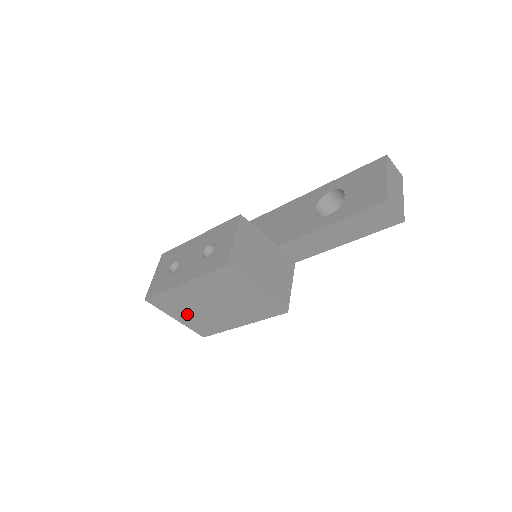
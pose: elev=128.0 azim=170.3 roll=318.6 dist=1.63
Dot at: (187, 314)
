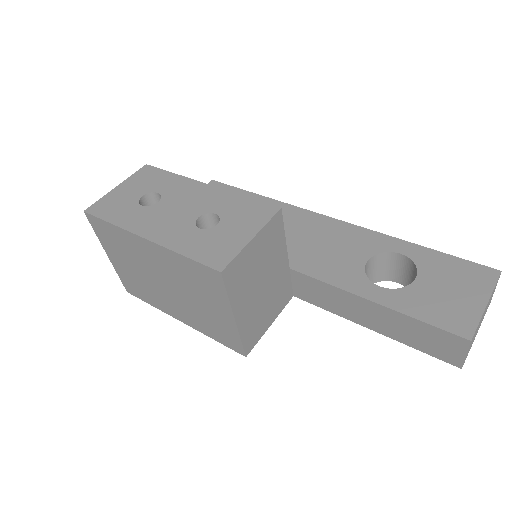
Dot at: (125, 263)
